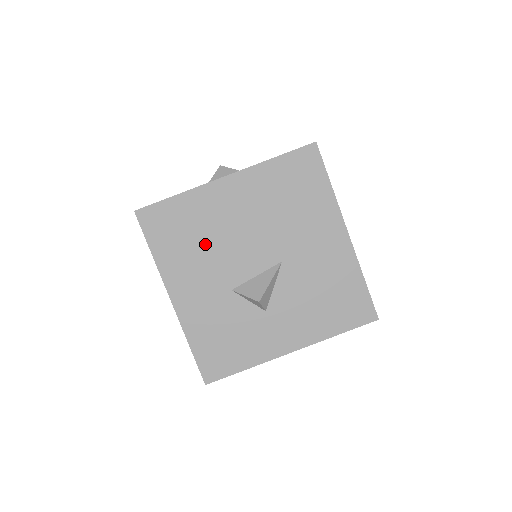
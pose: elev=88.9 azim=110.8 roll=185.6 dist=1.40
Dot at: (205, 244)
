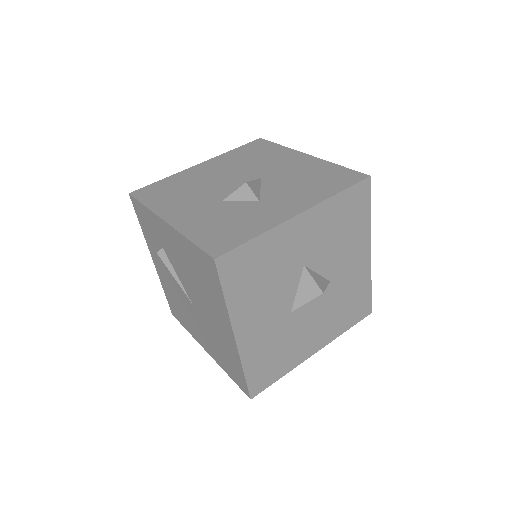
Dot at: (191, 189)
